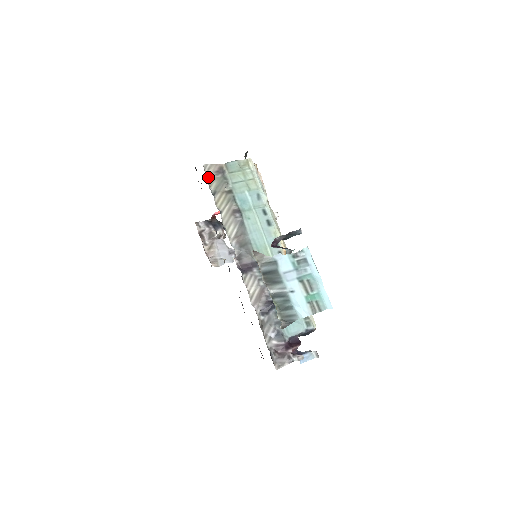
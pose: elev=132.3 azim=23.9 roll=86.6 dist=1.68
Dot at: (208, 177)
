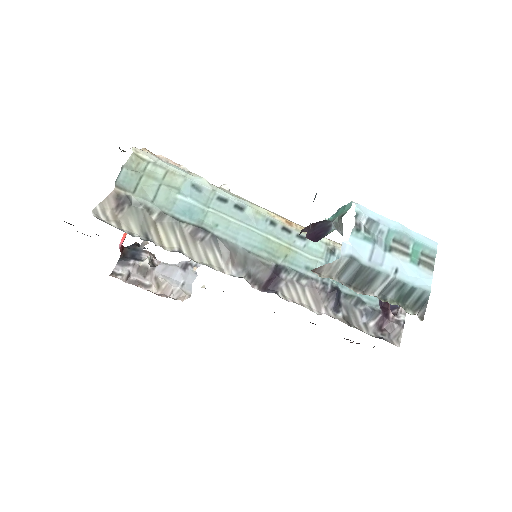
Dot at: (115, 224)
